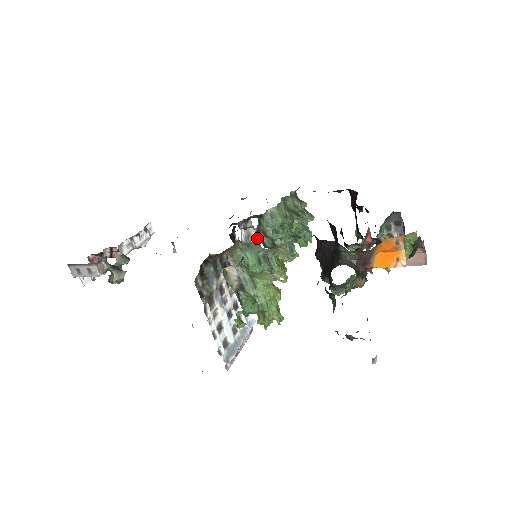
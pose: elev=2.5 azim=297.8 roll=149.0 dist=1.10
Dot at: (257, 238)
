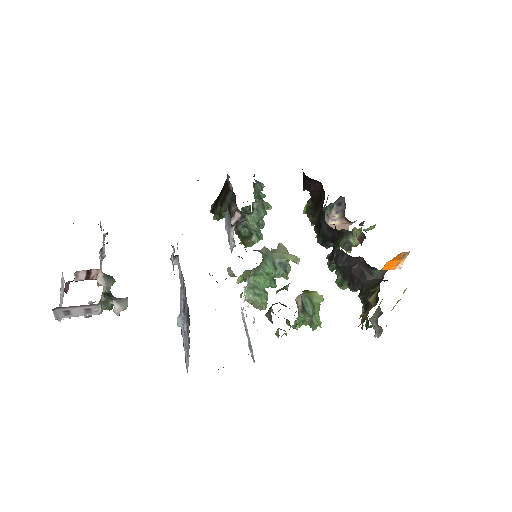
Dot at: (234, 229)
